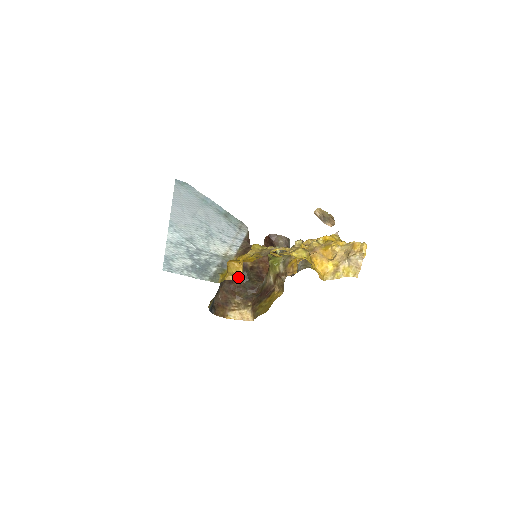
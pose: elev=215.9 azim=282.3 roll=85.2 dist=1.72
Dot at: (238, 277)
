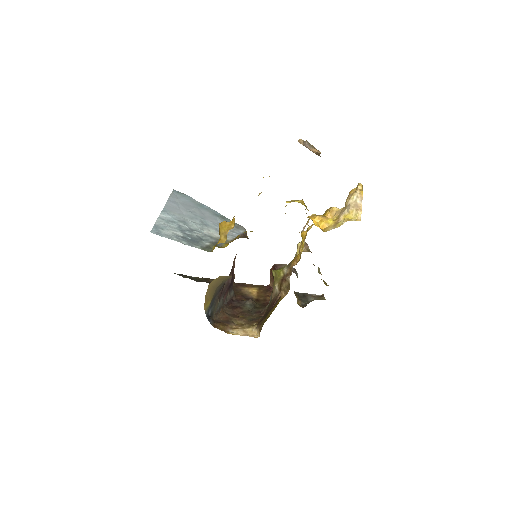
Dot at: (242, 305)
